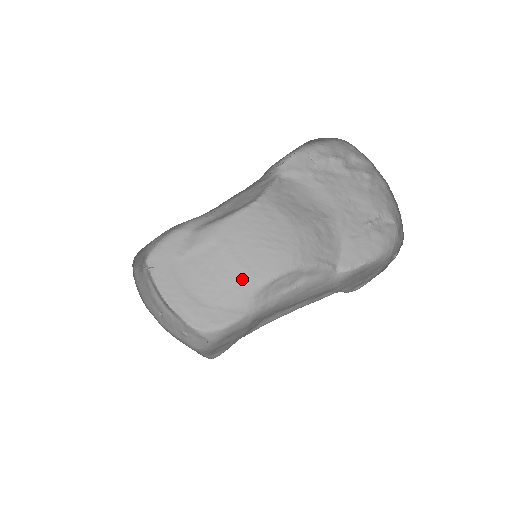
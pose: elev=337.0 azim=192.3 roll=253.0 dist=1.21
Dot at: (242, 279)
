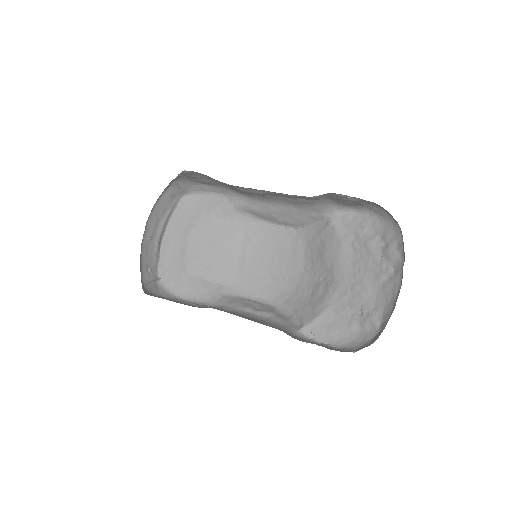
Dot at: (228, 276)
